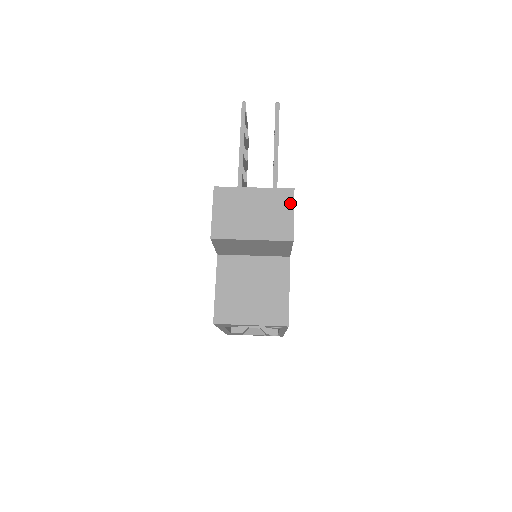
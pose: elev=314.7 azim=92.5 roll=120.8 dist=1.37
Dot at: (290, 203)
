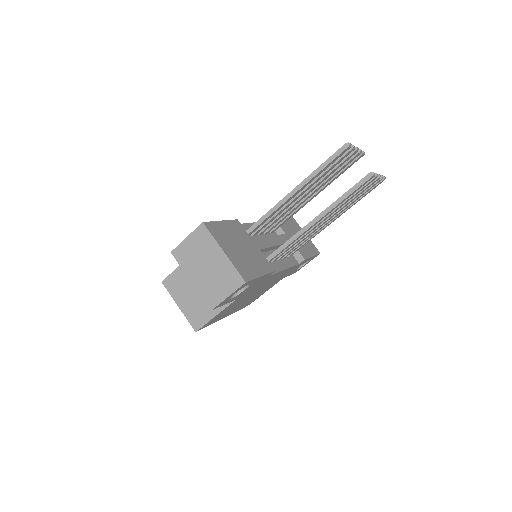
Dot at: (233, 288)
